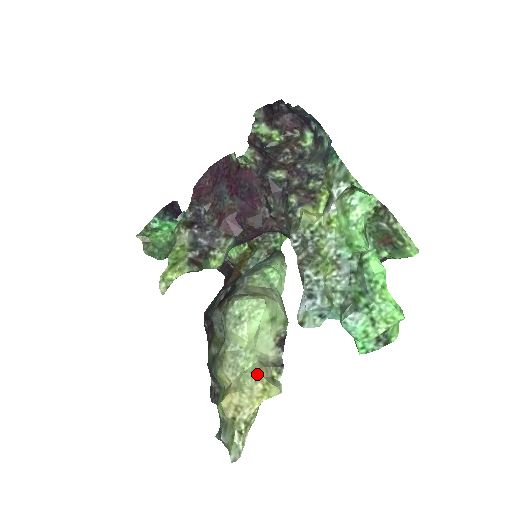
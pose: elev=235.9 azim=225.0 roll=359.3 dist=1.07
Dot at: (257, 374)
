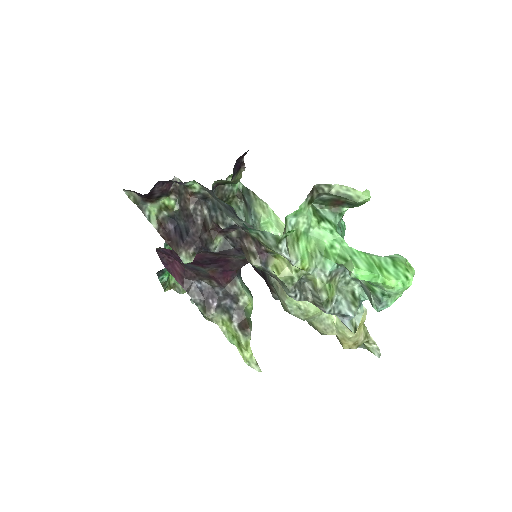
Dot at: occluded
